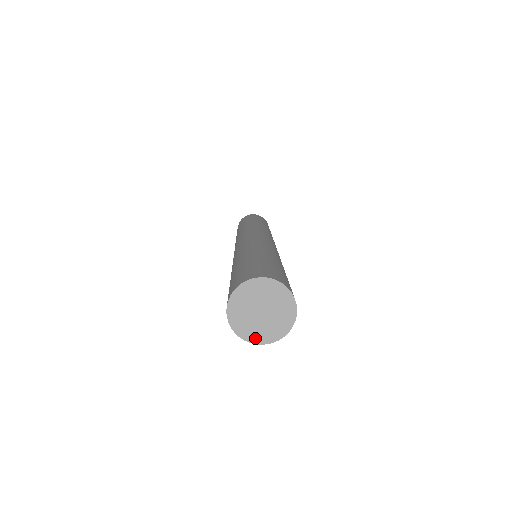
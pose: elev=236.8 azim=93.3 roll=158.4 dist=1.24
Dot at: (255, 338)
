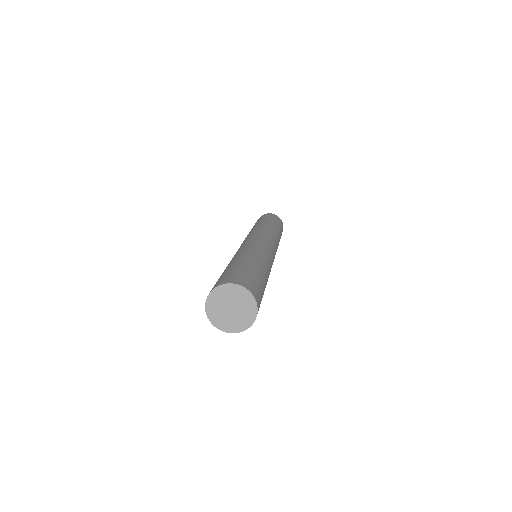
Dot at: (220, 325)
